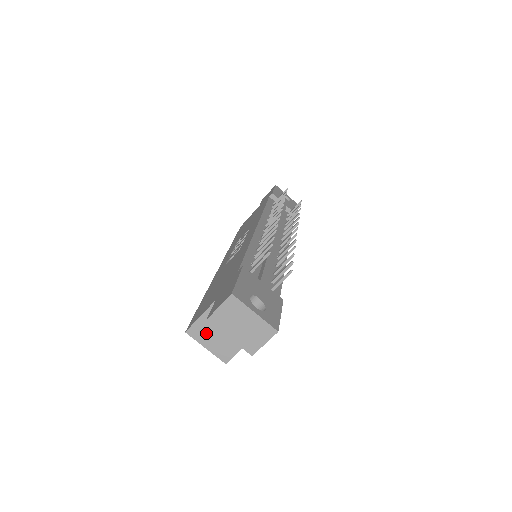
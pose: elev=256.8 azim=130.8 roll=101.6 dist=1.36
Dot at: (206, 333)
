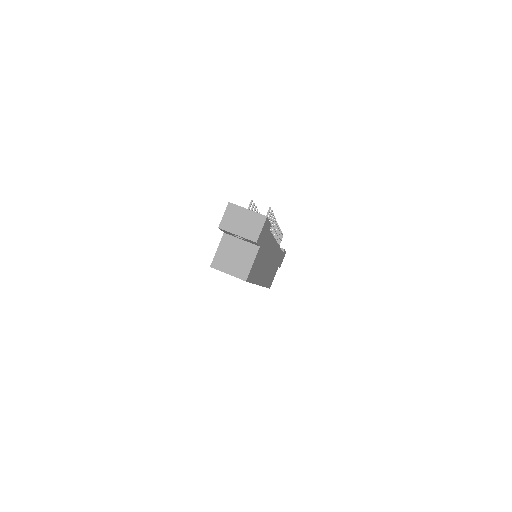
Dot at: (225, 261)
